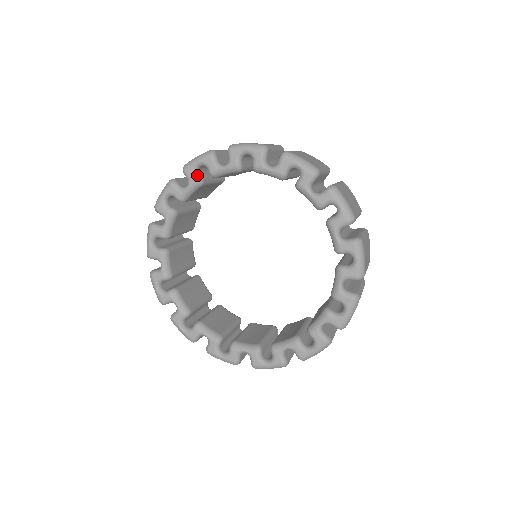
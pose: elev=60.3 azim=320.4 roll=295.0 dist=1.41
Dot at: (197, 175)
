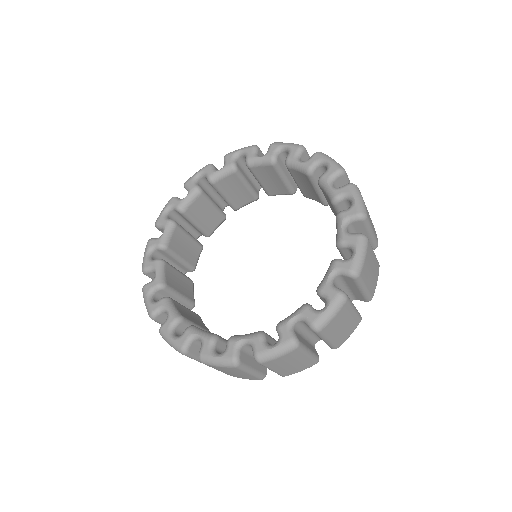
Dot at: (168, 219)
